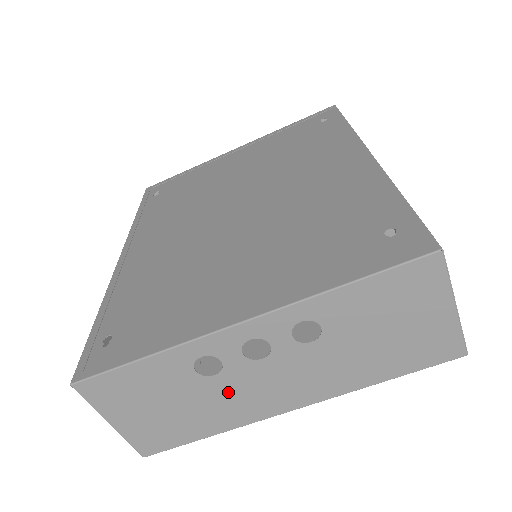
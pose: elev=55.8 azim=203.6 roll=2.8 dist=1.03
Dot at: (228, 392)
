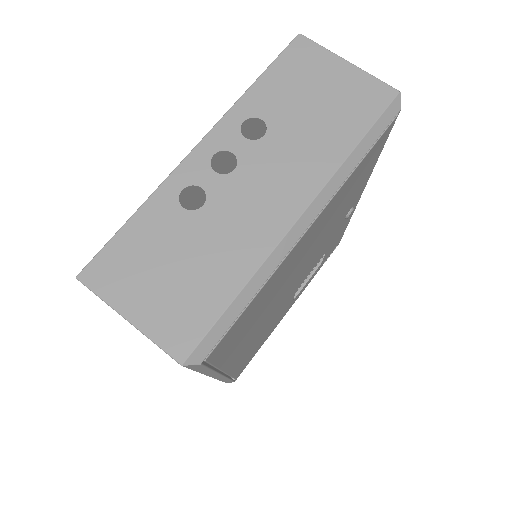
Dot at: (225, 221)
